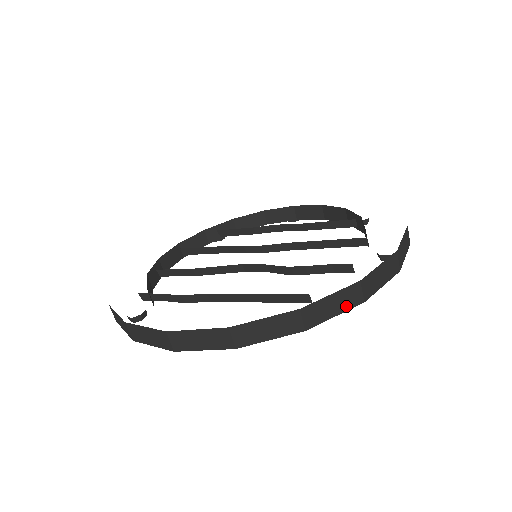
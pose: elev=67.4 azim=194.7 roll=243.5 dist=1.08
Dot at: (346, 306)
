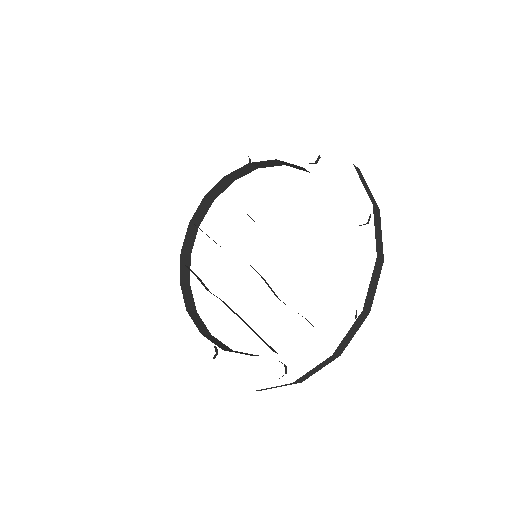
Dot at: occluded
